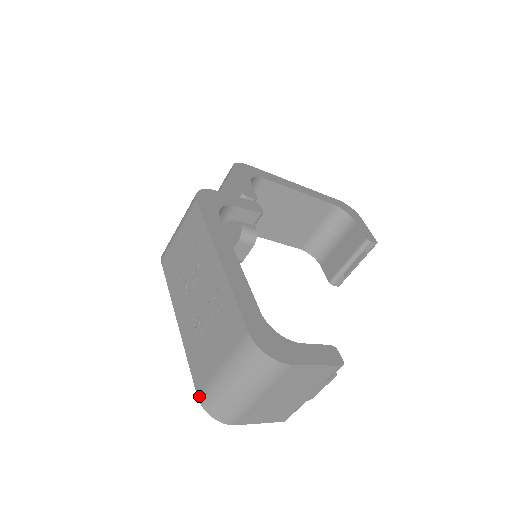
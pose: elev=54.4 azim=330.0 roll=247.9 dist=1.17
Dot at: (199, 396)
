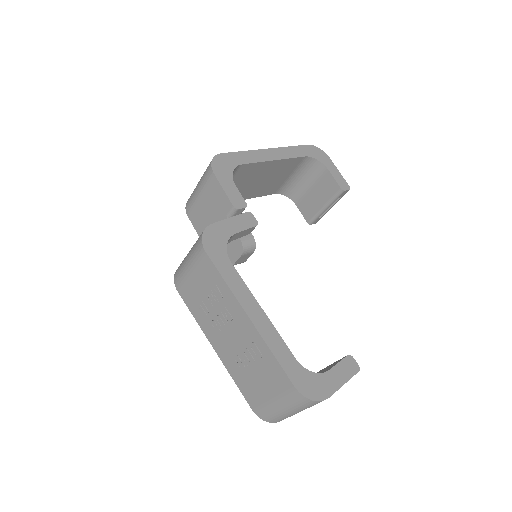
Dot at: (255, 411)
